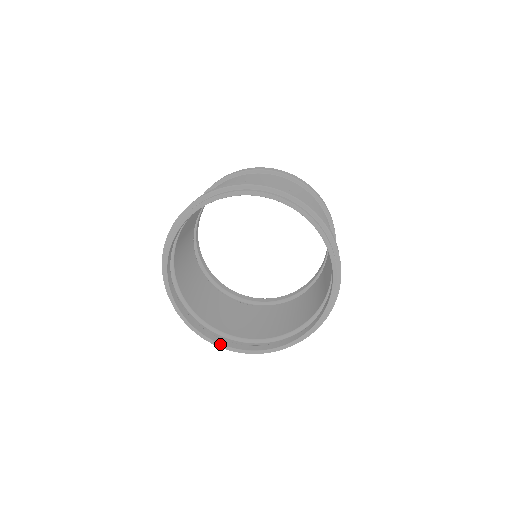
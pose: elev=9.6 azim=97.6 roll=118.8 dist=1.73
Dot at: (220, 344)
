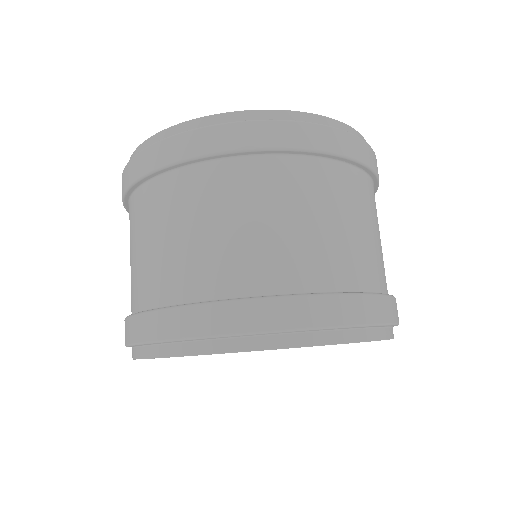
Dot at: occluded
